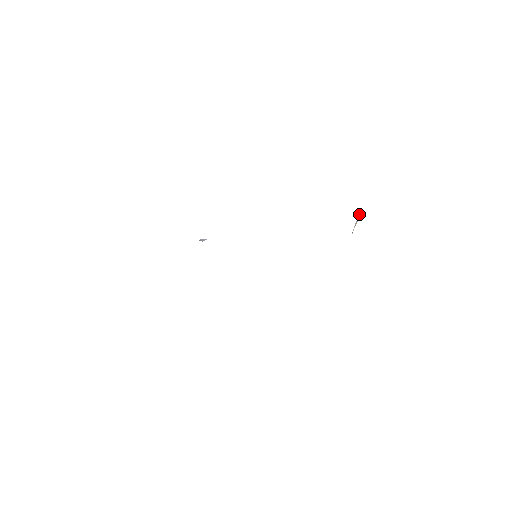
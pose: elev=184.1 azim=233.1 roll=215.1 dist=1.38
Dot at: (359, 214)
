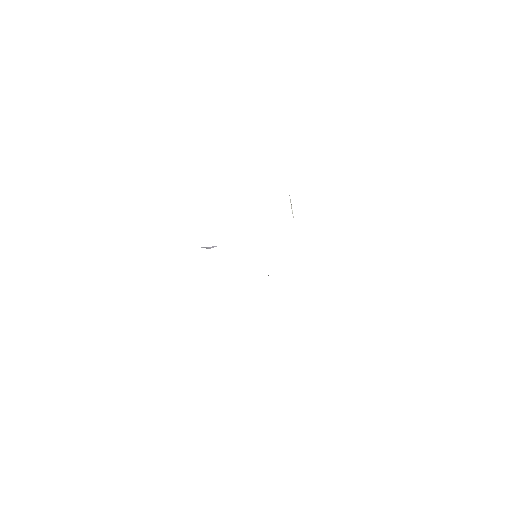
Dot at: occluded
